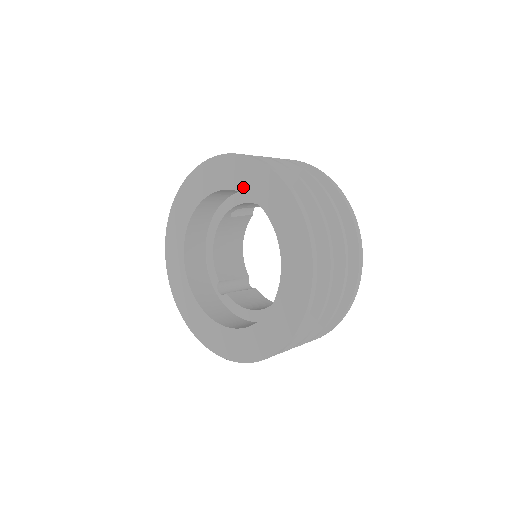
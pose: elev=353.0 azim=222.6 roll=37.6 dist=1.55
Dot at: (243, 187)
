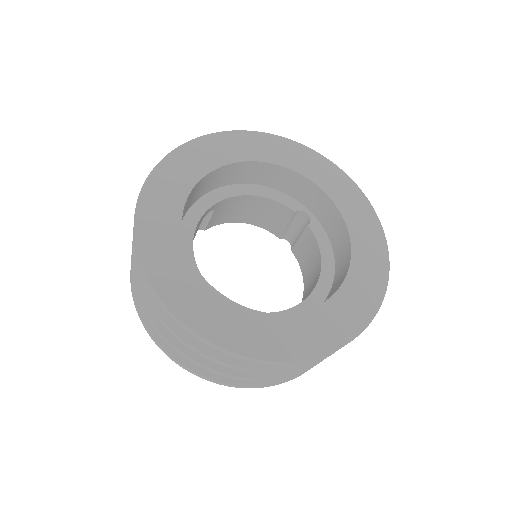
Dot at: (277, 160)
